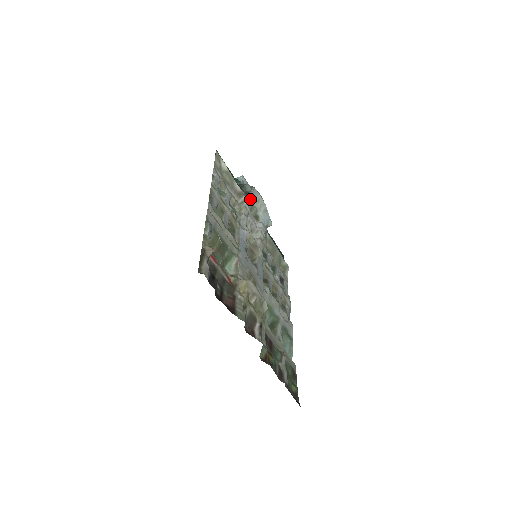
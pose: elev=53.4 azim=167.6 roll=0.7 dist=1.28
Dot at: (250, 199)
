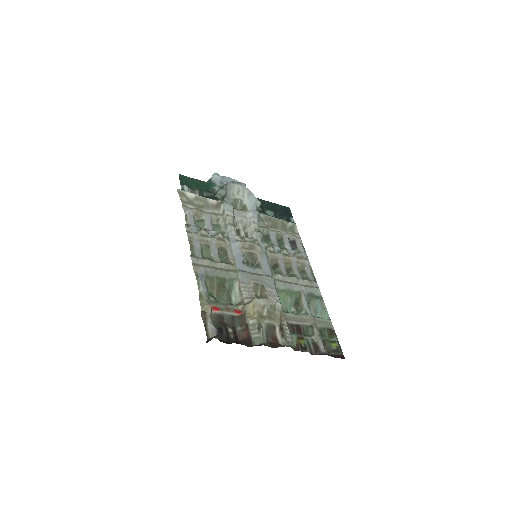
Dot at: (230, 197)
